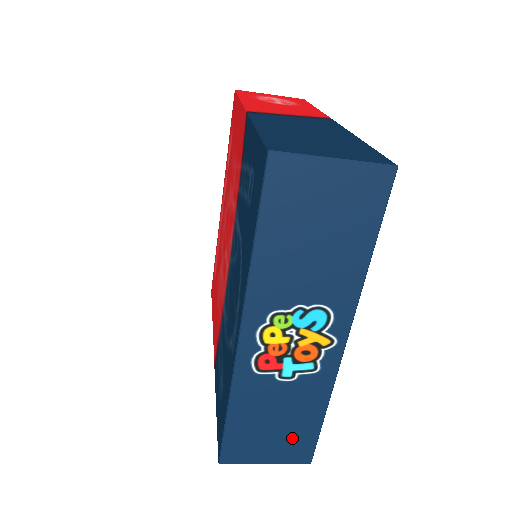
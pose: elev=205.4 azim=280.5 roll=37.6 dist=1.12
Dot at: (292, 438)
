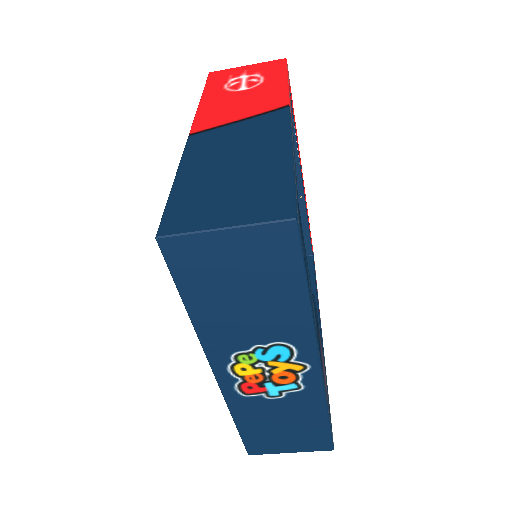
Dot at: (305, 435)
